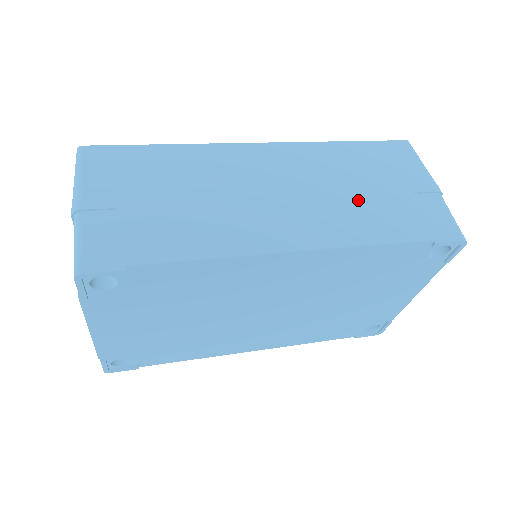
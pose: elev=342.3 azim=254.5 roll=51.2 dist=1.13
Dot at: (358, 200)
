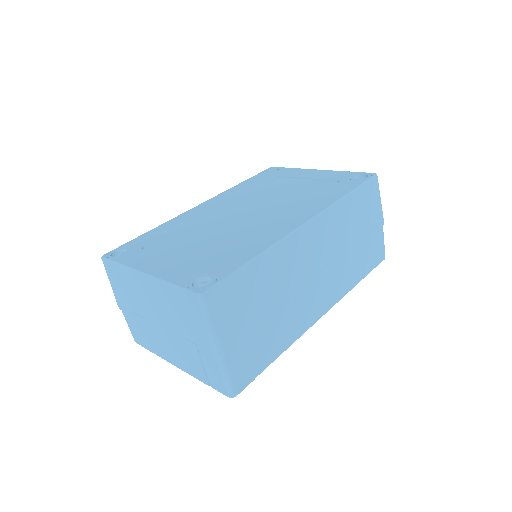
Dot at: (351, 256)
